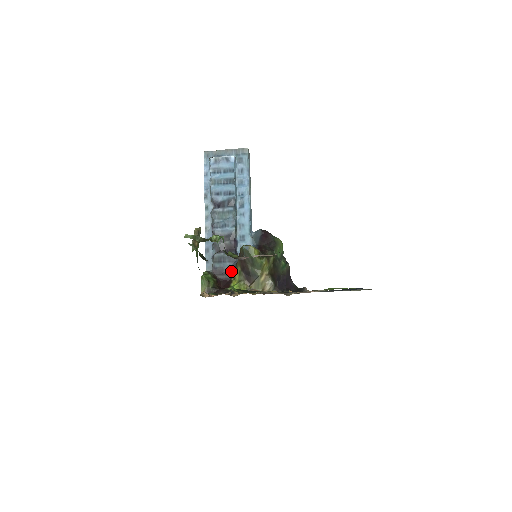
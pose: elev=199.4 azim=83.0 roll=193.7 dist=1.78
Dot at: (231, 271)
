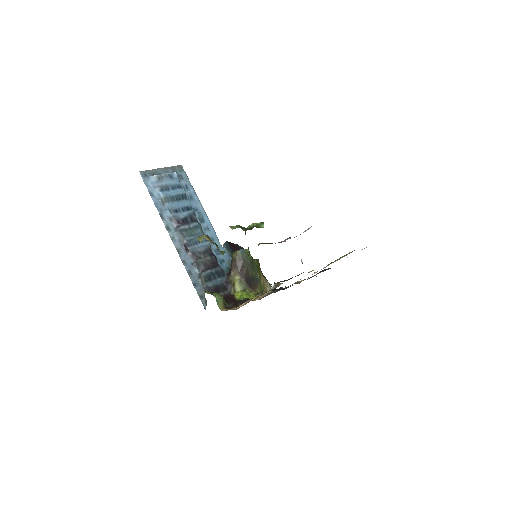
Dot at: (225, 286)
